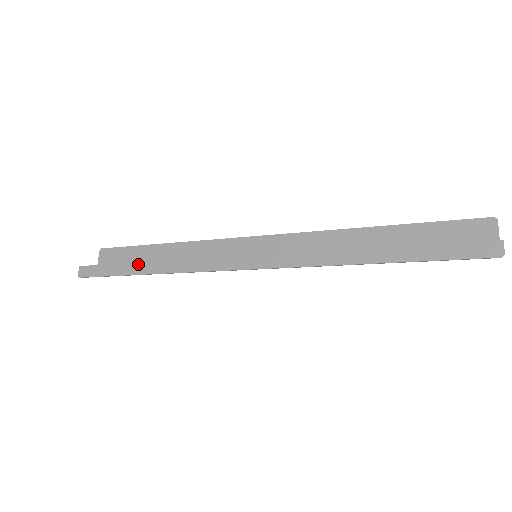
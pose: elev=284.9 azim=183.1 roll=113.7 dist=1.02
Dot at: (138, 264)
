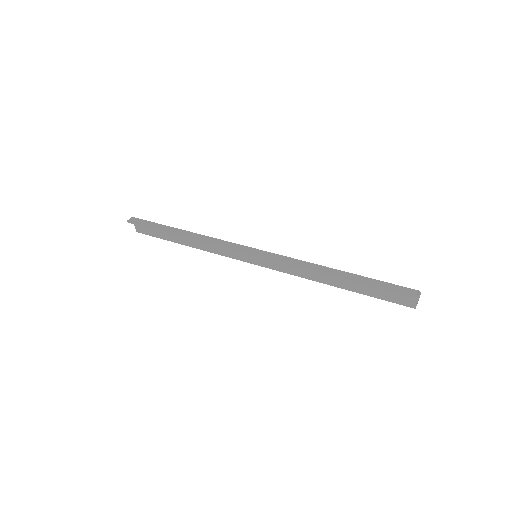
Dot at: (175, 228)
